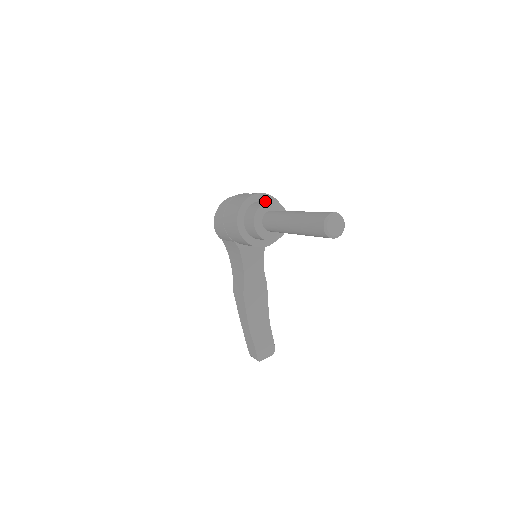
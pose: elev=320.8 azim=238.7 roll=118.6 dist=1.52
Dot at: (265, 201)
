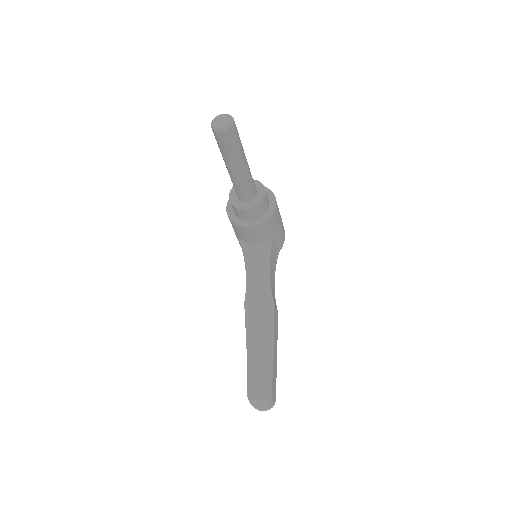
Dot at: occluded
